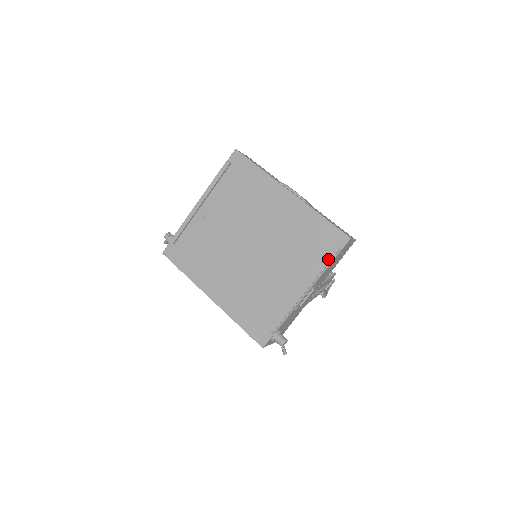
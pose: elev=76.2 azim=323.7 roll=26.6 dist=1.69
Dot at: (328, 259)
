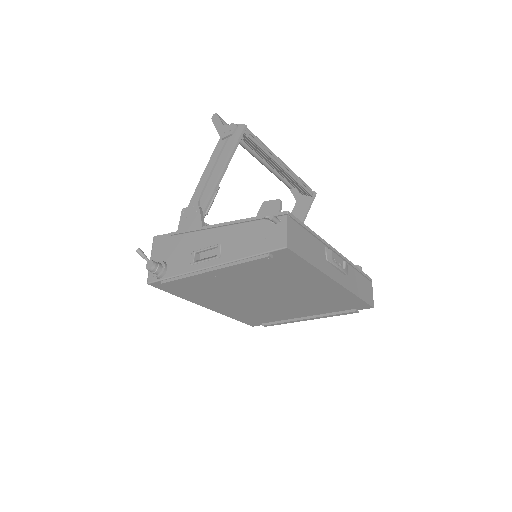
Dot at: (344, 314)
